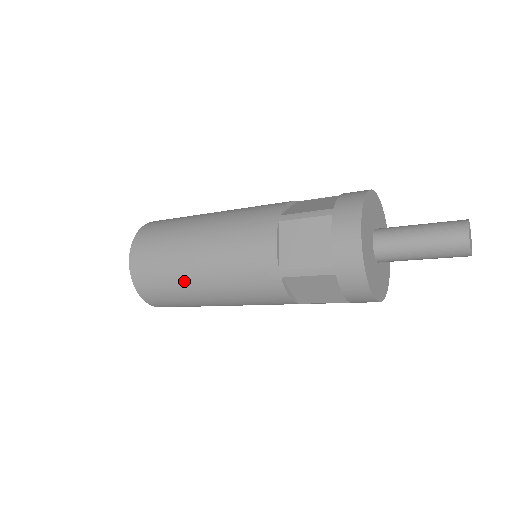
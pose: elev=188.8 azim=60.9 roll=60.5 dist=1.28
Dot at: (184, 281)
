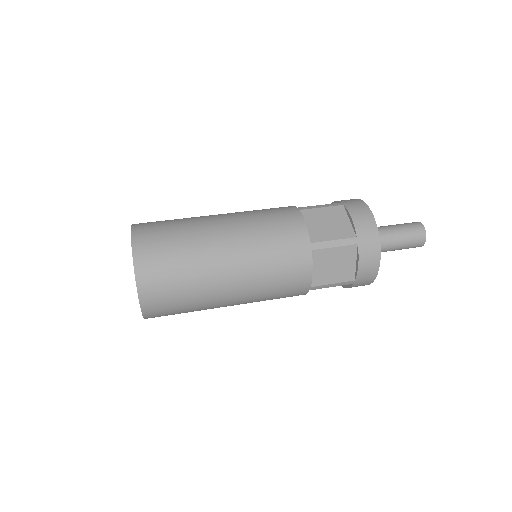
Dot at: (210, 304)
